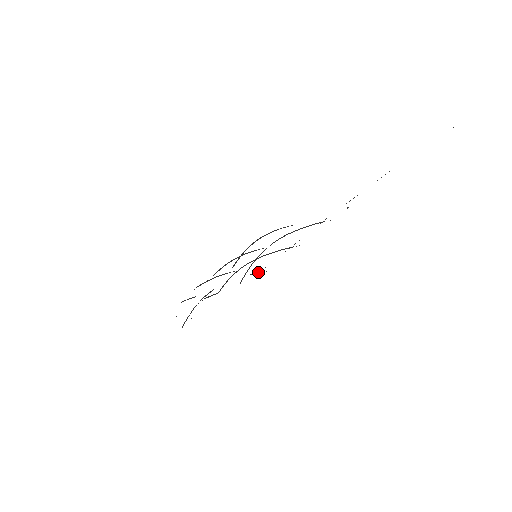
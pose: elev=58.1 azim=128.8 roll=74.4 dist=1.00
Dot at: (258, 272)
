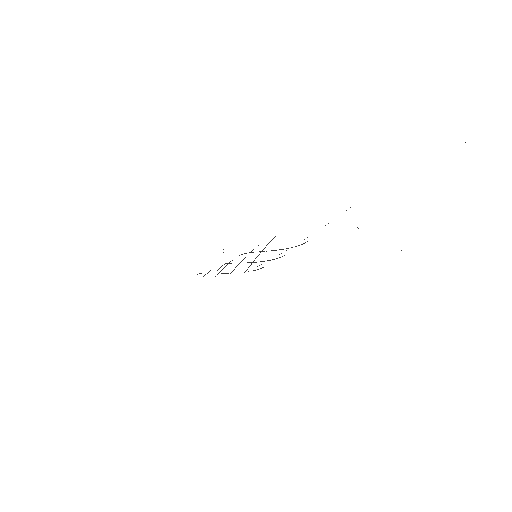
Dot at: occluded
